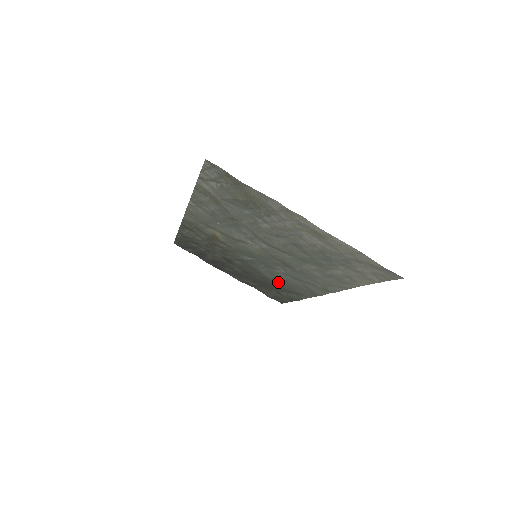
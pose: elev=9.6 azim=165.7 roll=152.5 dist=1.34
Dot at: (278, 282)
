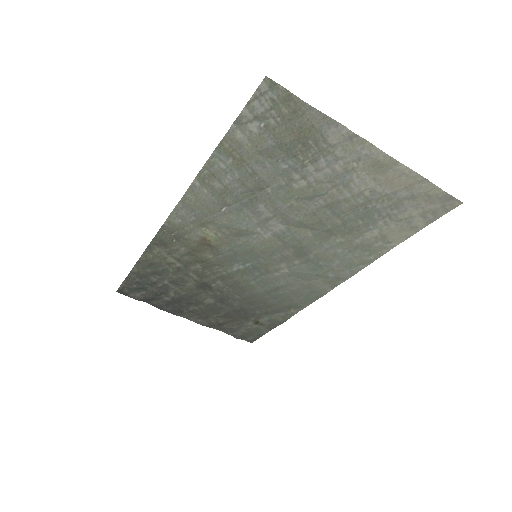
Dot at: (269, 296)
